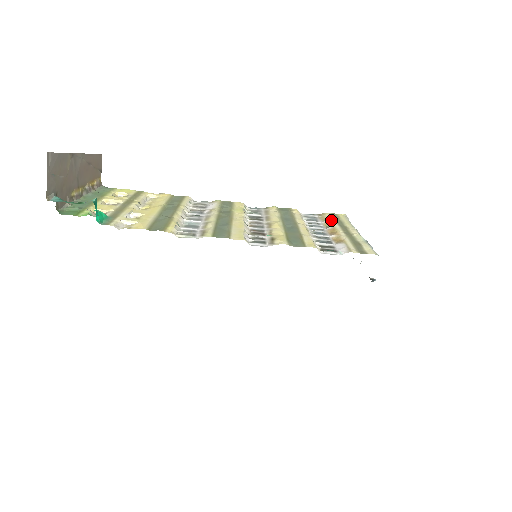
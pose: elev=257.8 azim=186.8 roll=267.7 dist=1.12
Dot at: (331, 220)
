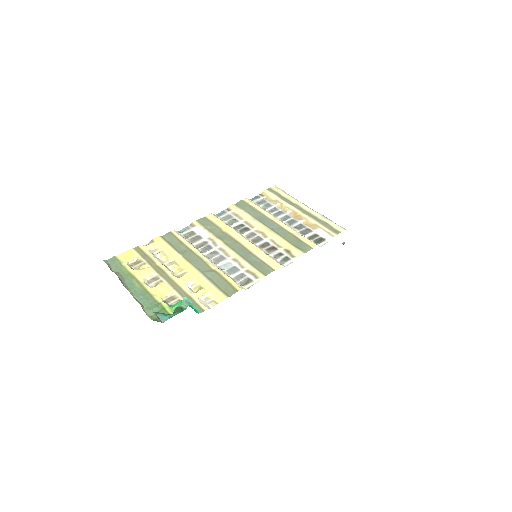
Dot at: (280, 201)
